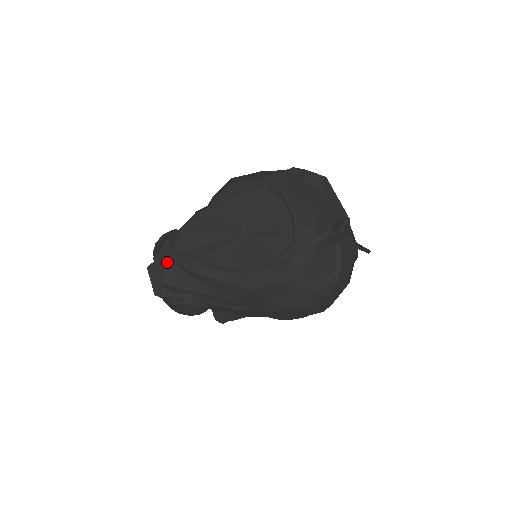
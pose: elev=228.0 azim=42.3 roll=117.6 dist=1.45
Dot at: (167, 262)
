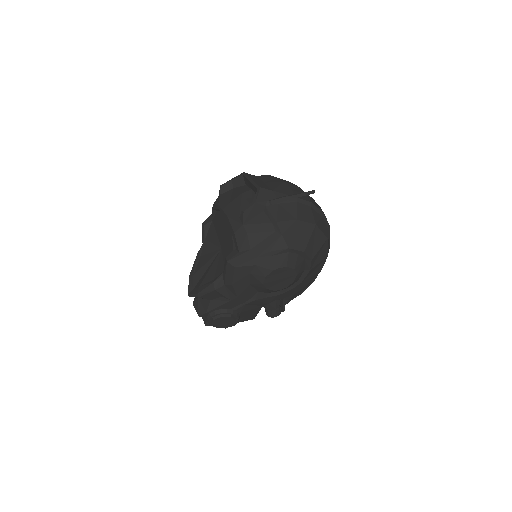
Dot at: (196, 301)
